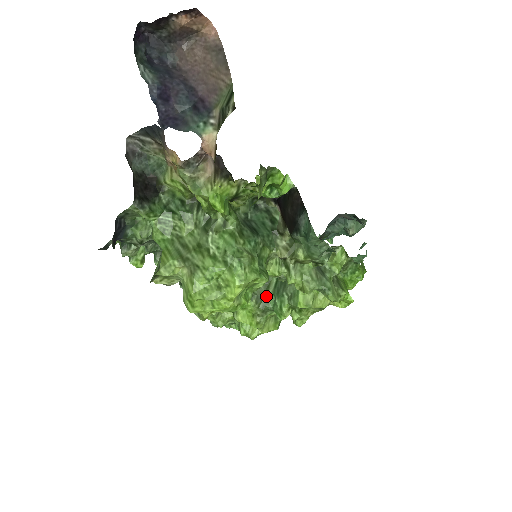
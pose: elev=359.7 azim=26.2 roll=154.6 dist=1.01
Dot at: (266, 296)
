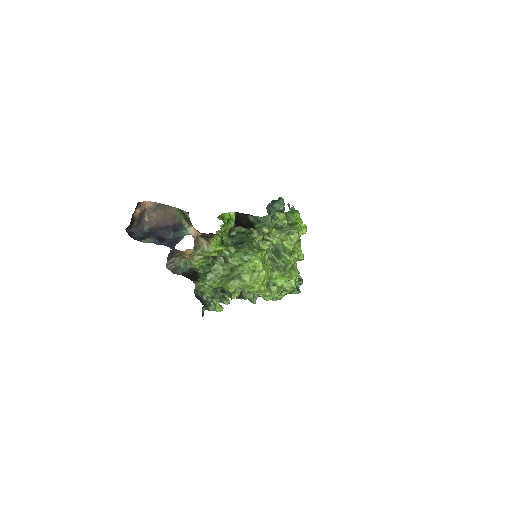
Dot at: (277, 264)
